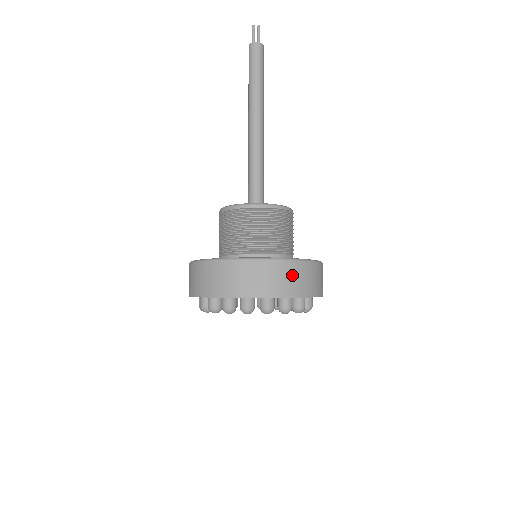
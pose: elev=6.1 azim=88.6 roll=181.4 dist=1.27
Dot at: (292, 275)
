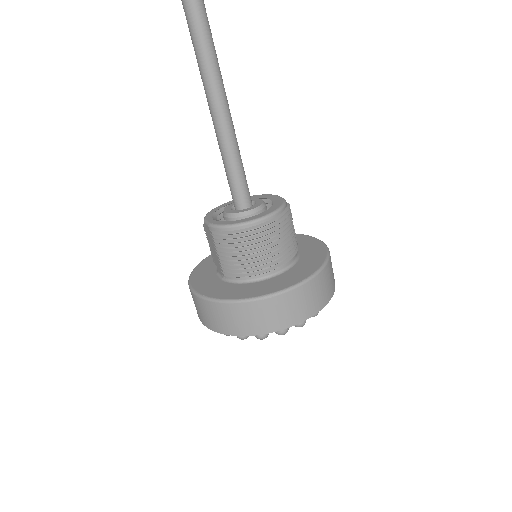
Dot at: (320, 287)
